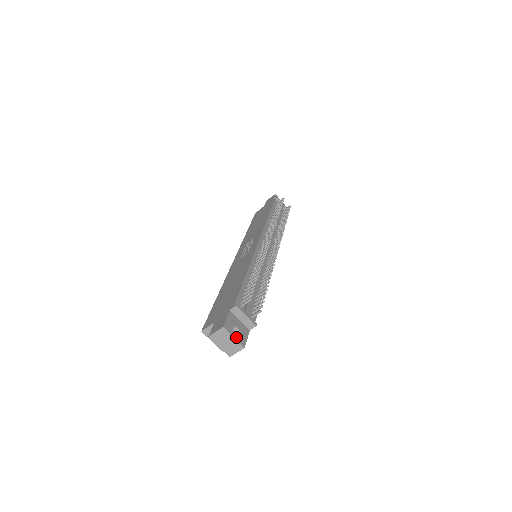
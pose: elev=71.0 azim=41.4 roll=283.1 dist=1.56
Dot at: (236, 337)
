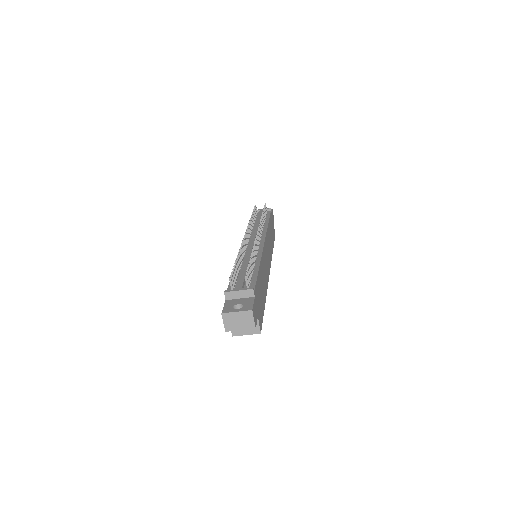
Dot at: (239, 310)
